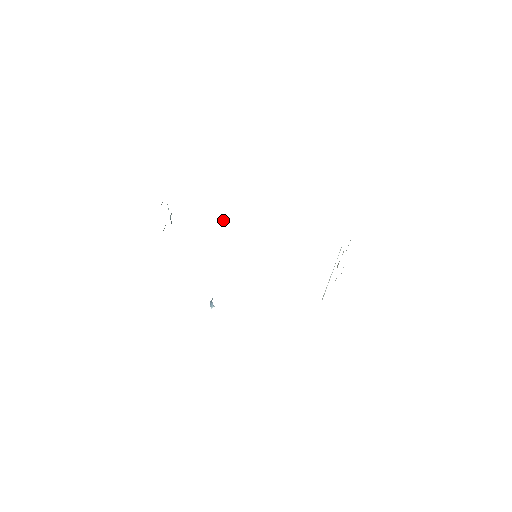
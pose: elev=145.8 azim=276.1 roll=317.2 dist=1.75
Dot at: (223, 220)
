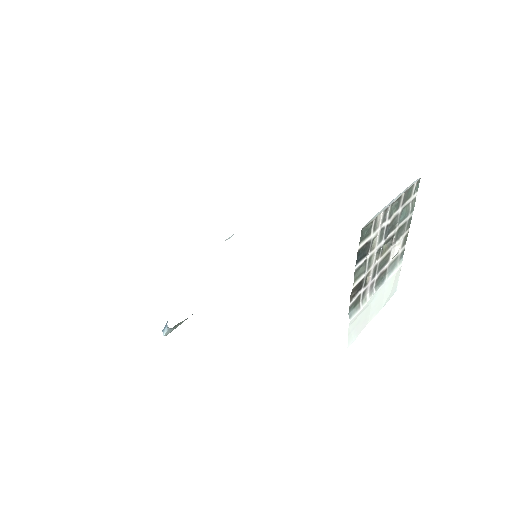
Dot at: (232, 235)
